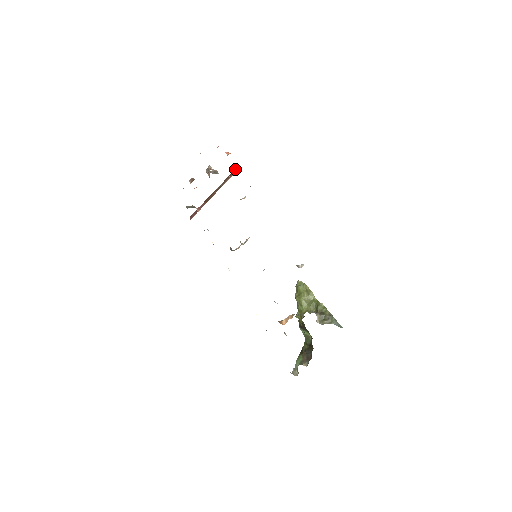
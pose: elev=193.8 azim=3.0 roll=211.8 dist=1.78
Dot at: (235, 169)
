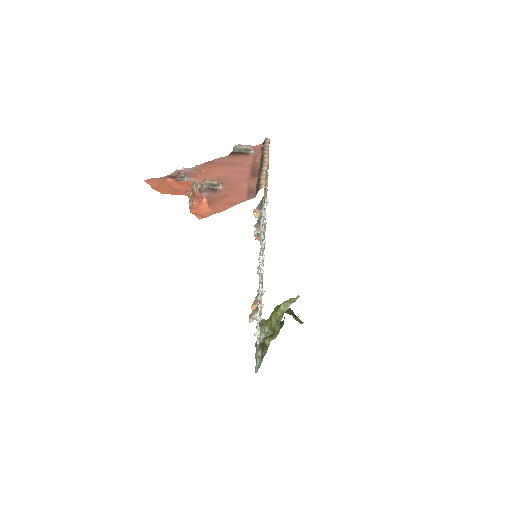
Dot at: (259, 186)
